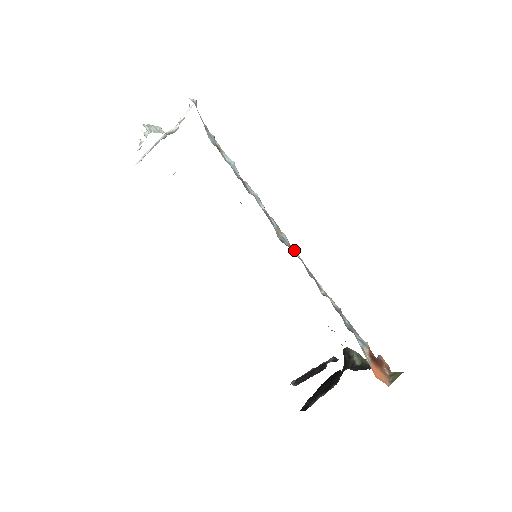
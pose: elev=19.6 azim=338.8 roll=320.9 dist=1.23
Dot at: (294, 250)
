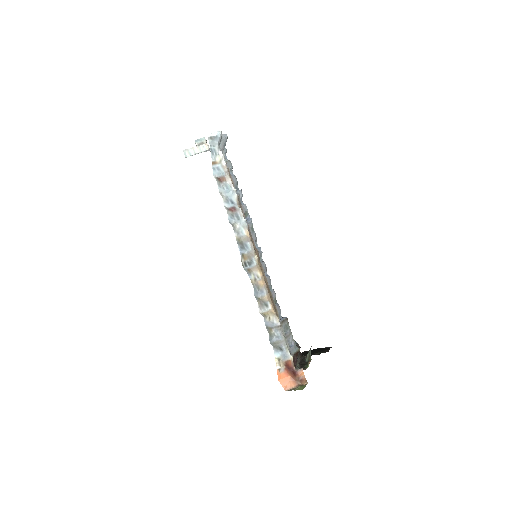
Dot at: (258, 272)
